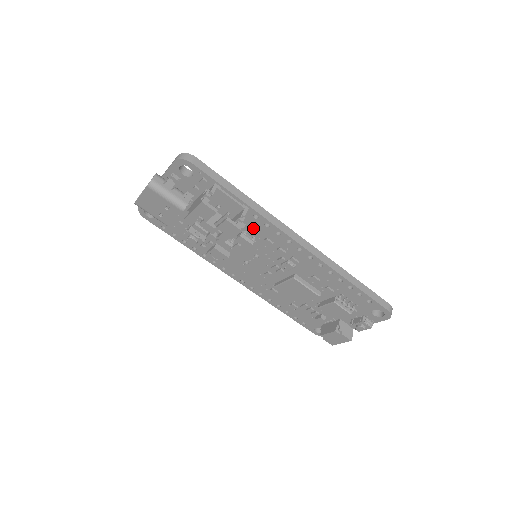
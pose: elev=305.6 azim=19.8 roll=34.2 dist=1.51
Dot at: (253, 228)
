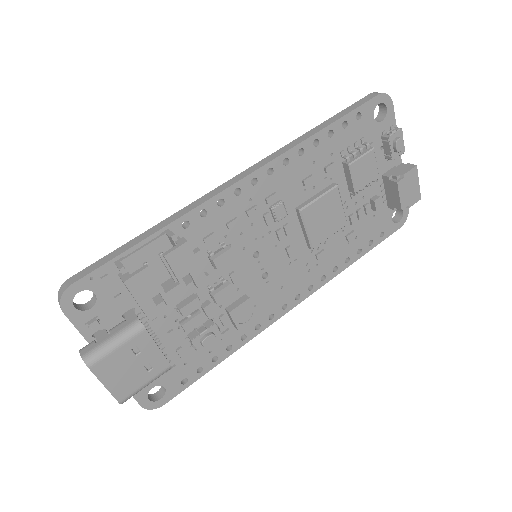
Dot at: (205, 238)
